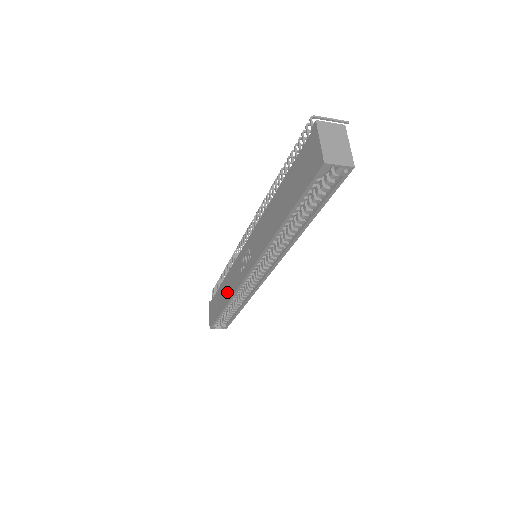
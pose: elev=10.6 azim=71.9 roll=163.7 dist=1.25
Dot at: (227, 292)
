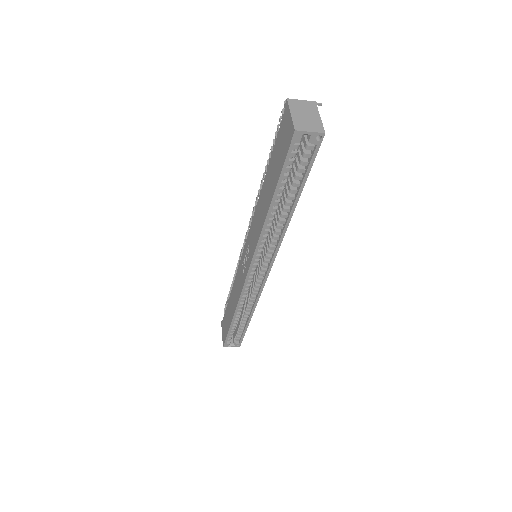
Dot at: (234, 301)
